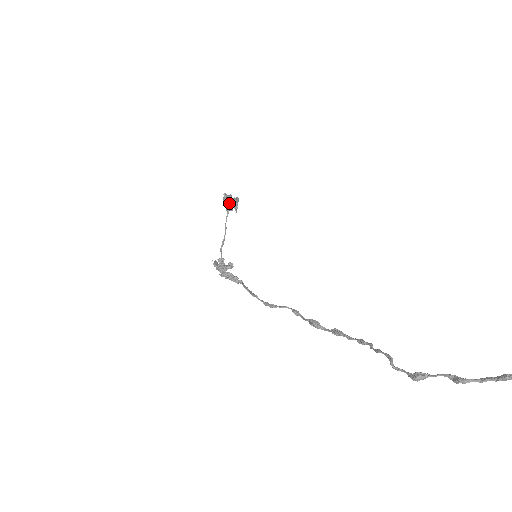
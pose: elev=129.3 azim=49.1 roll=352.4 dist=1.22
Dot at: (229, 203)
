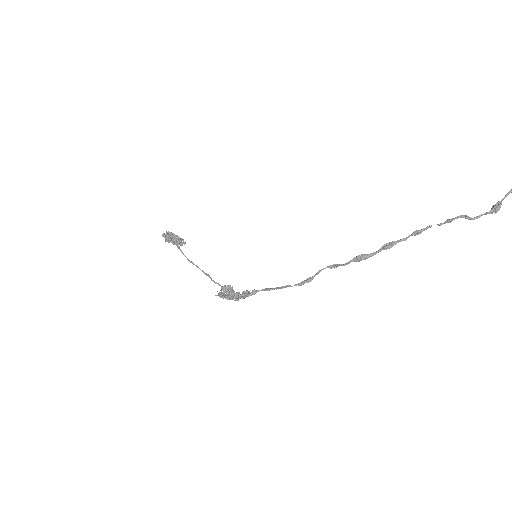
Dot at: (179, 238)
